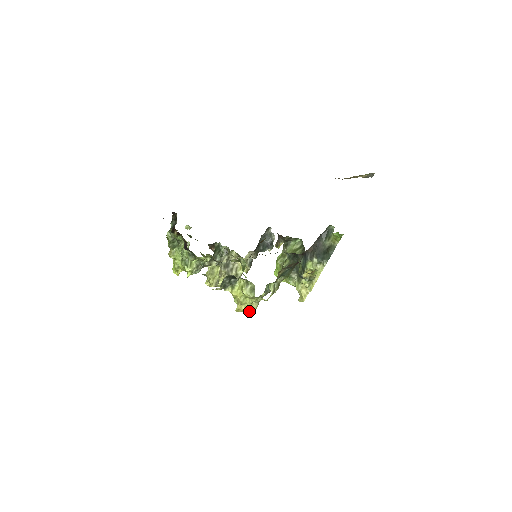
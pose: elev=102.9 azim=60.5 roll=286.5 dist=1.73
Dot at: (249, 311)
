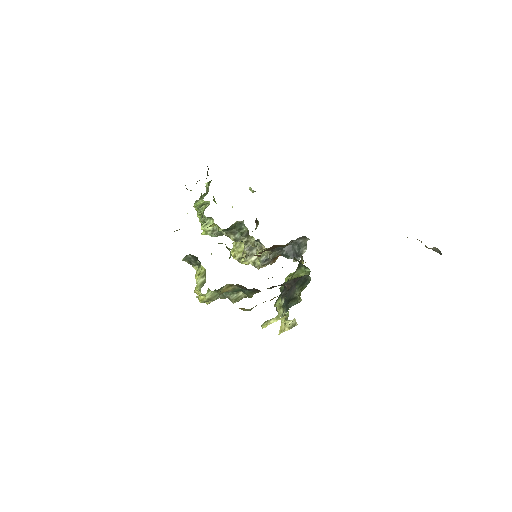
Dot at: occluded
